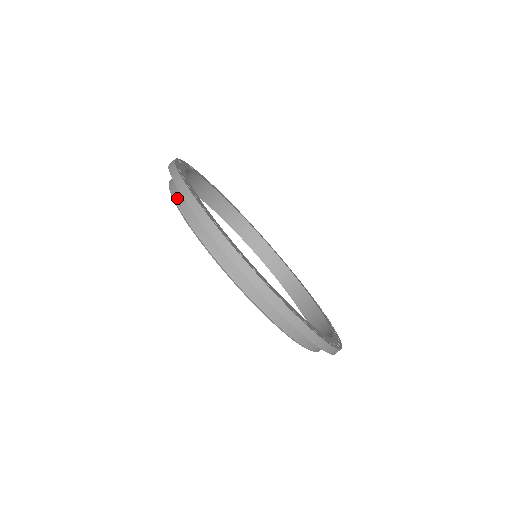
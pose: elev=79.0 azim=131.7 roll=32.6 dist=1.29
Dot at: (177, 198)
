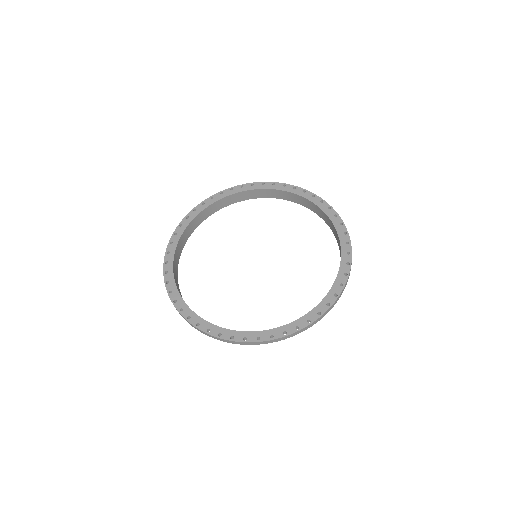
Dot at: occluded
